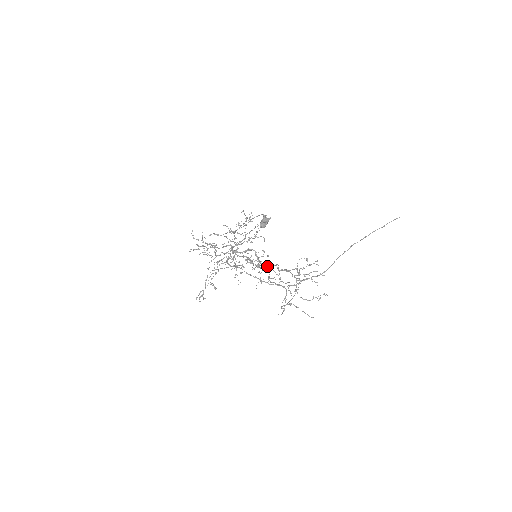
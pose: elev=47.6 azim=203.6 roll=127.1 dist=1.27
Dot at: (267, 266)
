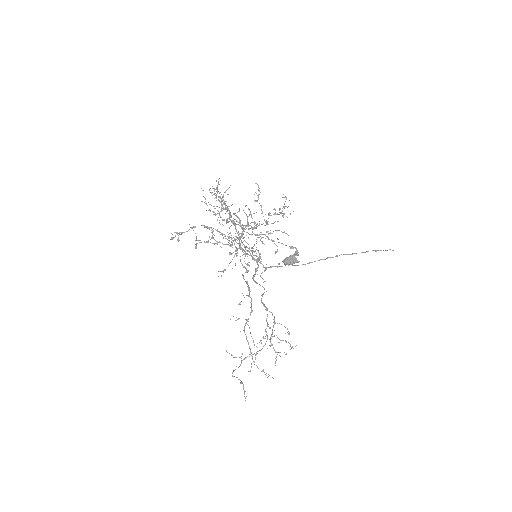
Dot at: (256, 283)
